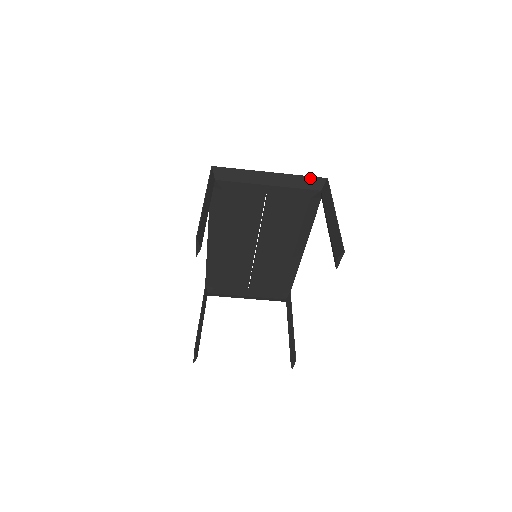
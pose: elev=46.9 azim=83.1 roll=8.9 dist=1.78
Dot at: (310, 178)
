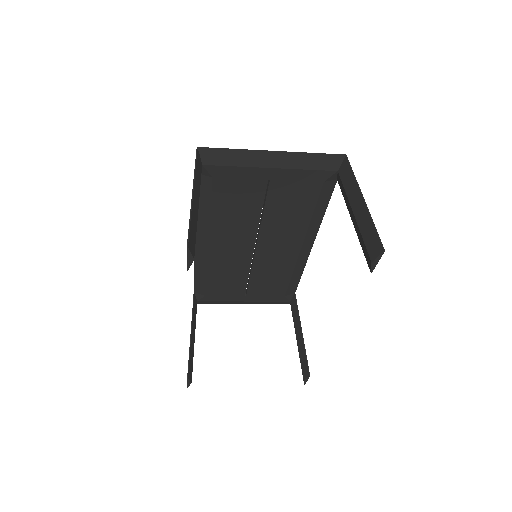
Dot at: (324, 156)
